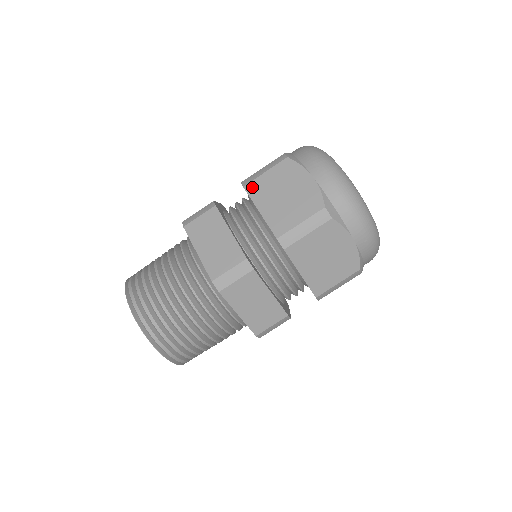
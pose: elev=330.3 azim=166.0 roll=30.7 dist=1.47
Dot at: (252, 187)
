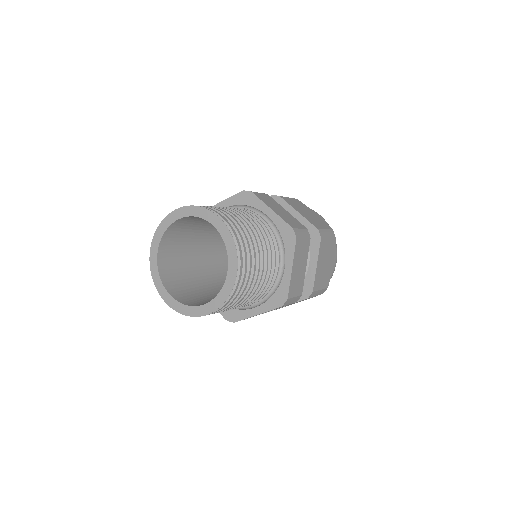
Dot at: (286, 199)
